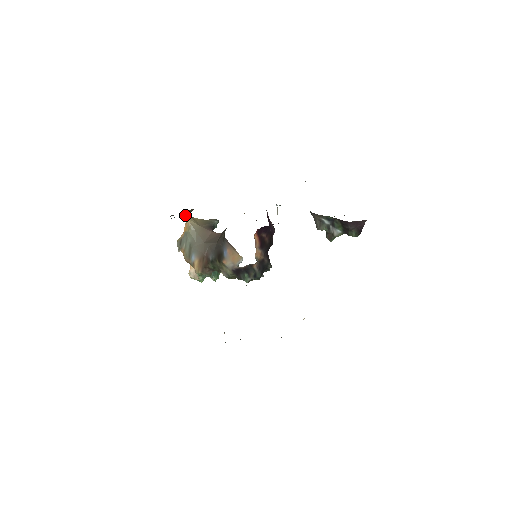
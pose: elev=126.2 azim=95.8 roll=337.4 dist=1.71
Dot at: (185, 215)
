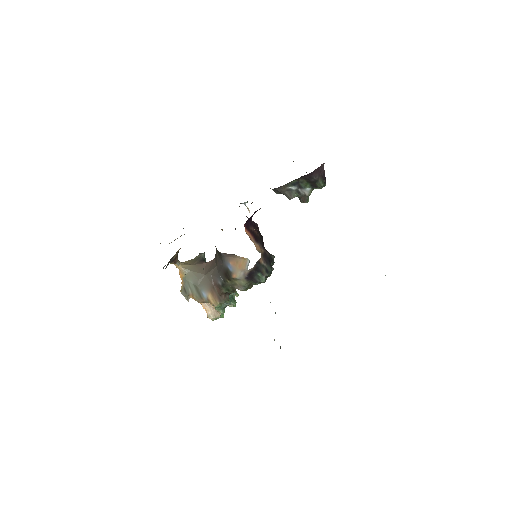
Dot at: (174, 263)
